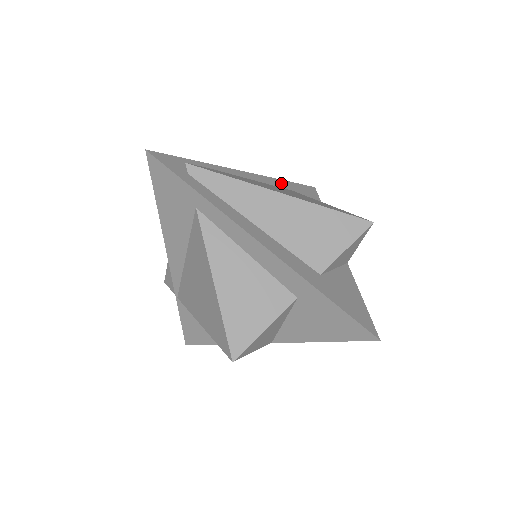
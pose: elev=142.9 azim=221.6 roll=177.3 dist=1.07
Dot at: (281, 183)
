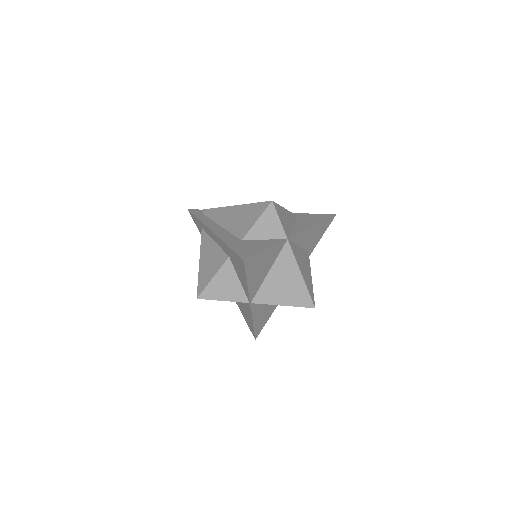
Dot at: occluded
